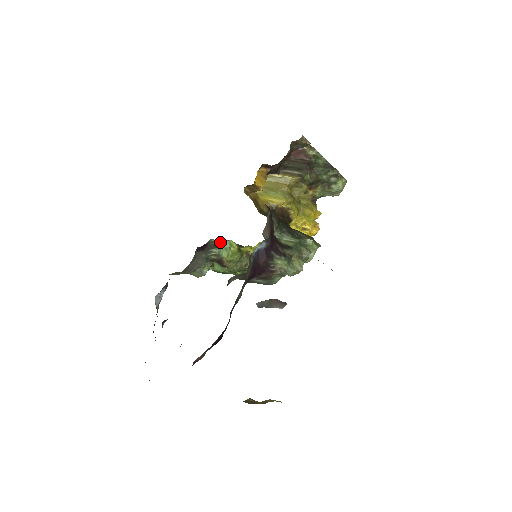
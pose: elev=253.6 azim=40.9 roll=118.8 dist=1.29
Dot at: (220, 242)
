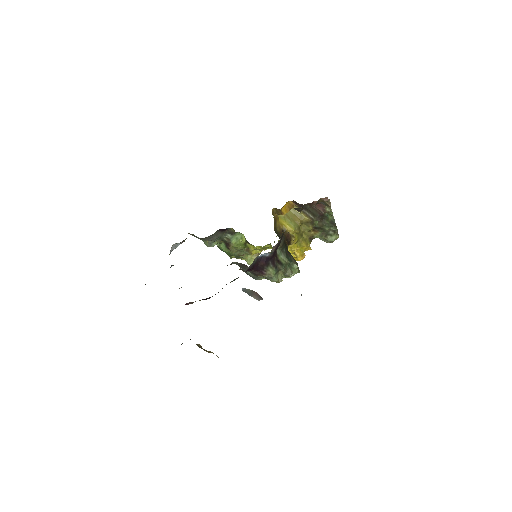
Dot at: (236, 232)
